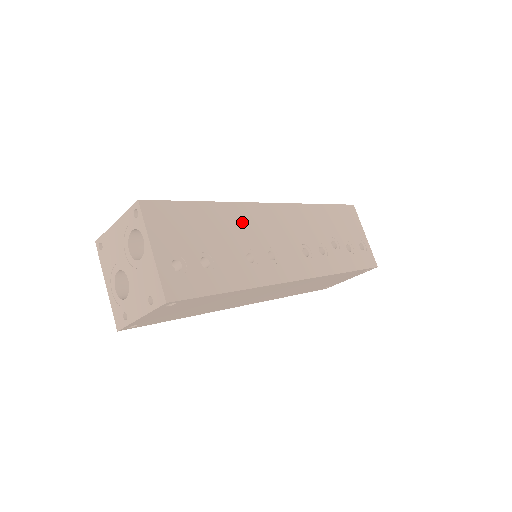
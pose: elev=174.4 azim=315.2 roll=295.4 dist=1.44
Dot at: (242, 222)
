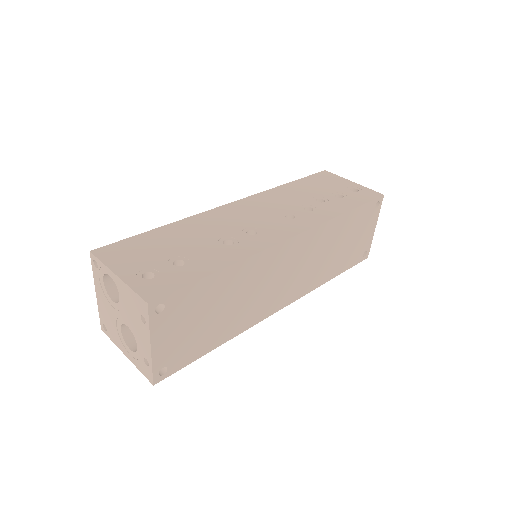
Dot at: (206, 225)
